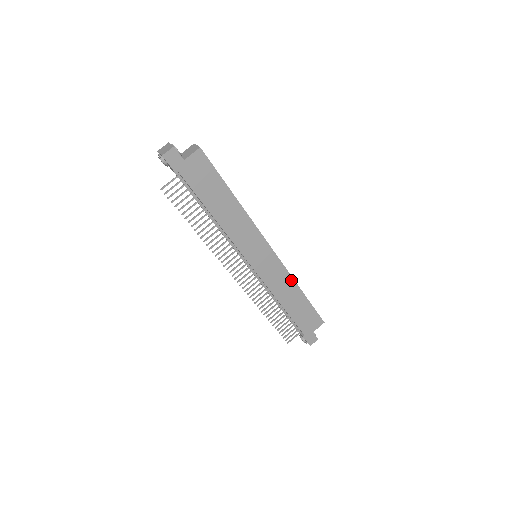
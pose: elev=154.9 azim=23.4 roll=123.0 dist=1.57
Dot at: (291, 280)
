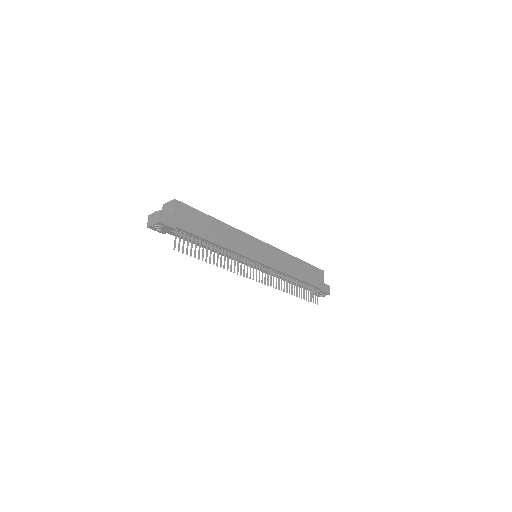
Dot at: (287, 255)
